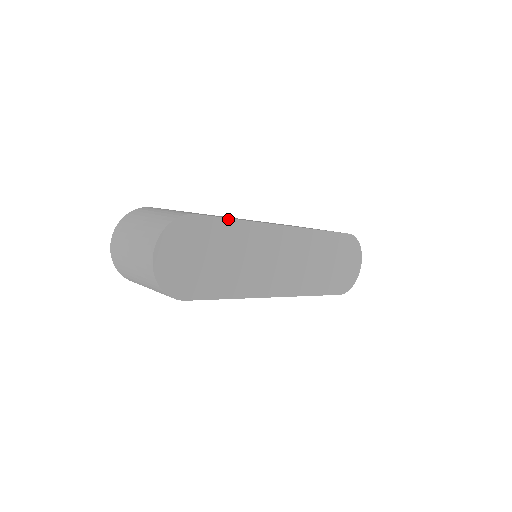
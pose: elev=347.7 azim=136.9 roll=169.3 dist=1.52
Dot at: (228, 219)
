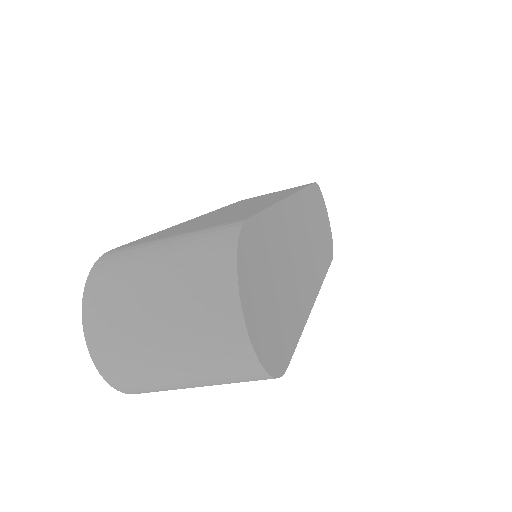
Dot at: (266, 210)
